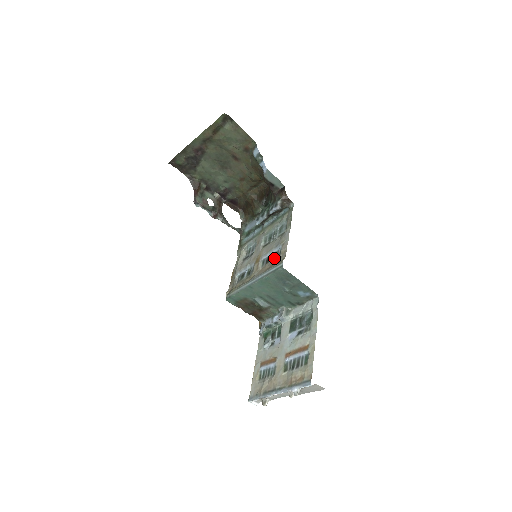
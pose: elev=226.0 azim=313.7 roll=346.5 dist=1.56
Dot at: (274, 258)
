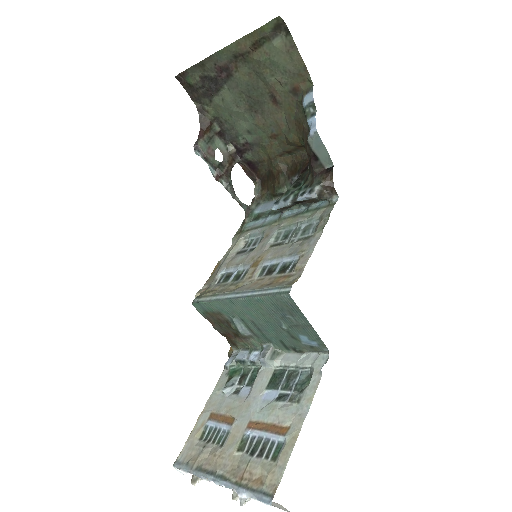
Dot at: (281, 271)
